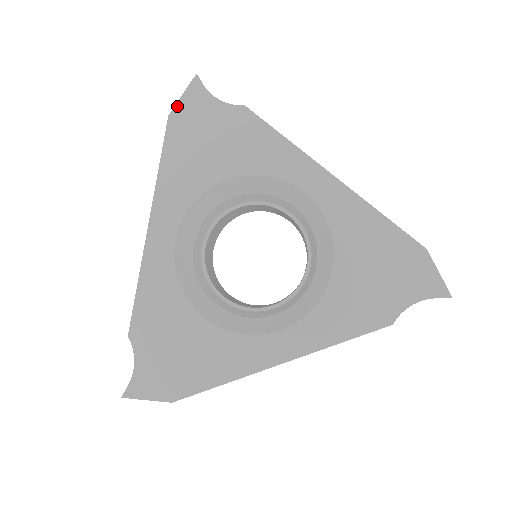
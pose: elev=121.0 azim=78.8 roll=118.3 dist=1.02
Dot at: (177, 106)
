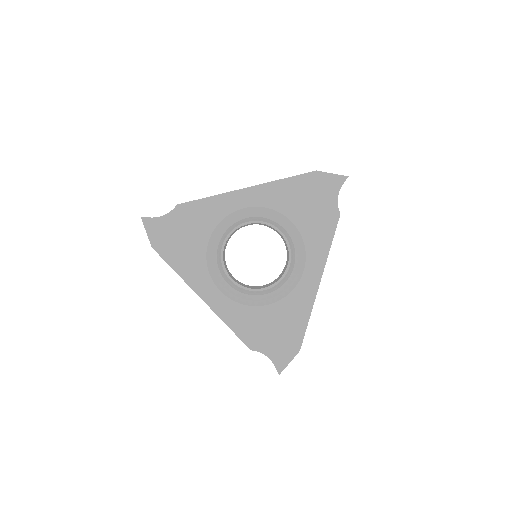
Dot at: (150, 239)
